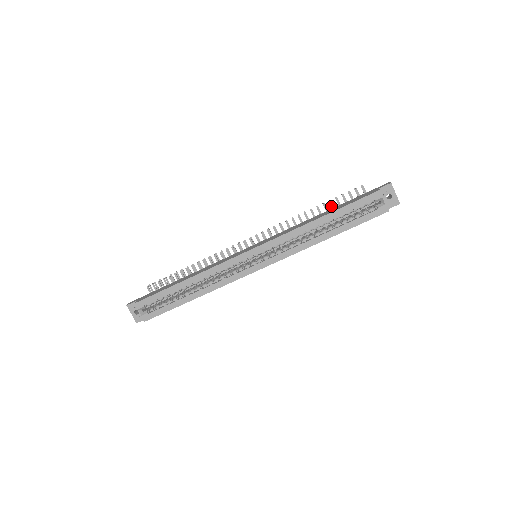
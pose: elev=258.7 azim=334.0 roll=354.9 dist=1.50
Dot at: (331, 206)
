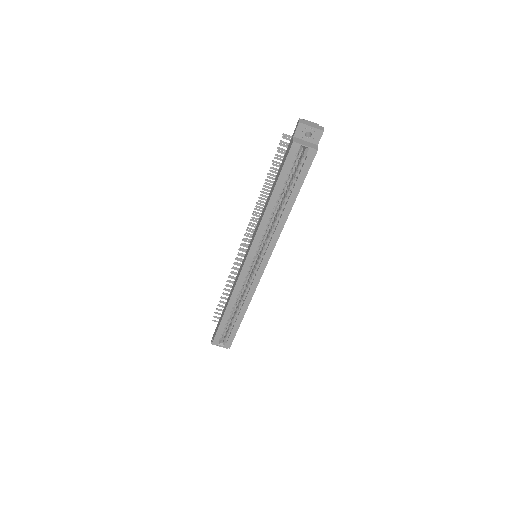
Dot at: occluded
